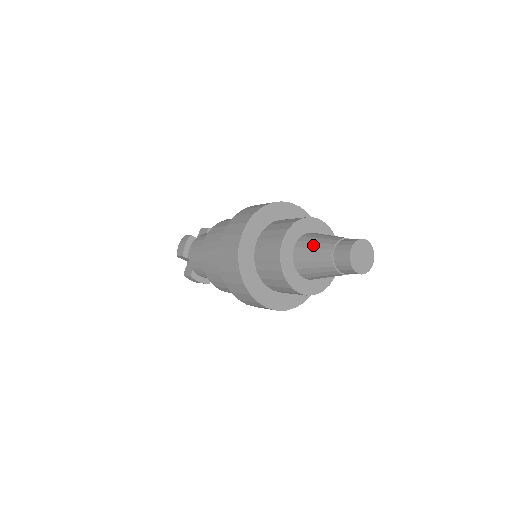
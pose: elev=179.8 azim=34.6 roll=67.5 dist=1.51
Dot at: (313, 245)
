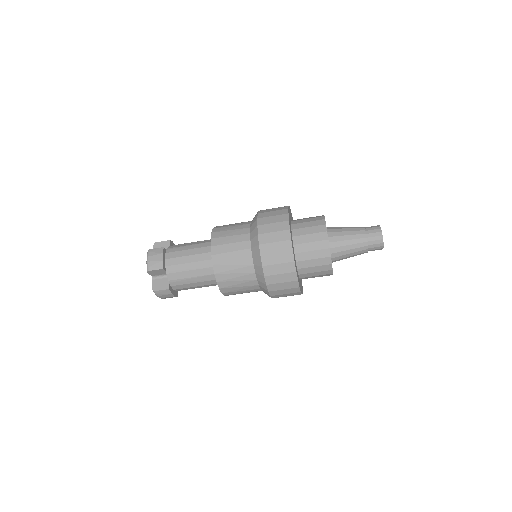
Dot at: occluded
